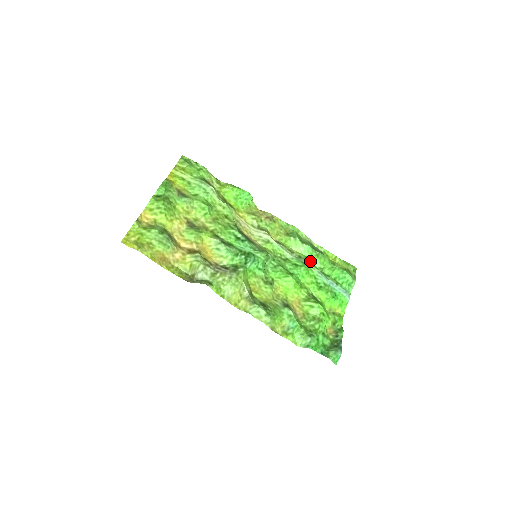
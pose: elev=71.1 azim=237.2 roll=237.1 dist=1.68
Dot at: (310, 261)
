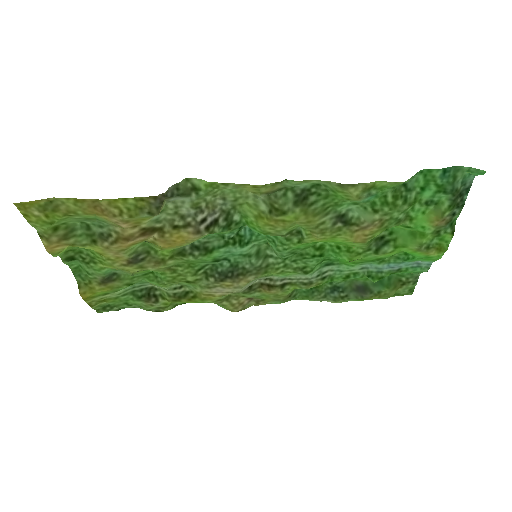
Dot at: (341, 279)
